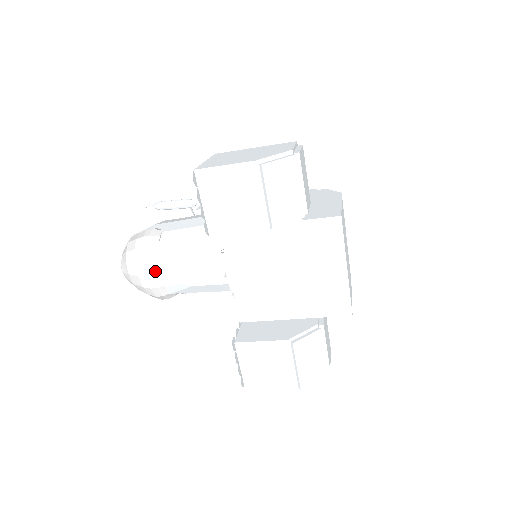
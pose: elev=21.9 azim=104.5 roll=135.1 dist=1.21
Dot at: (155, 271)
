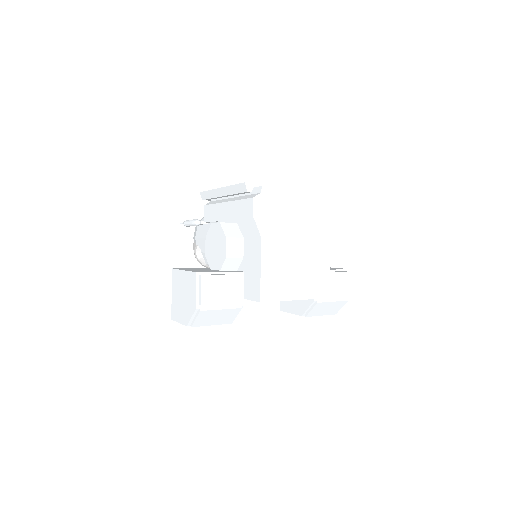
Dot at: occluded
